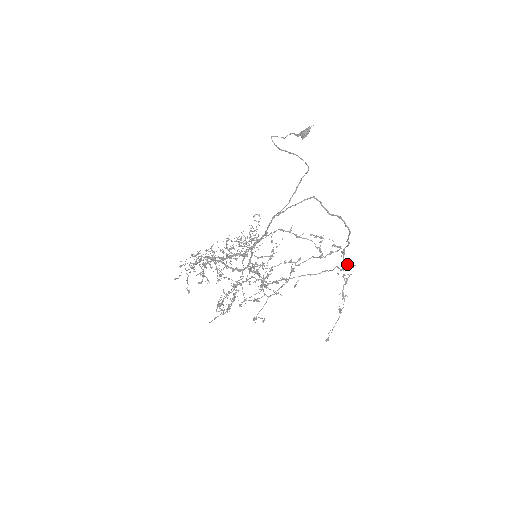
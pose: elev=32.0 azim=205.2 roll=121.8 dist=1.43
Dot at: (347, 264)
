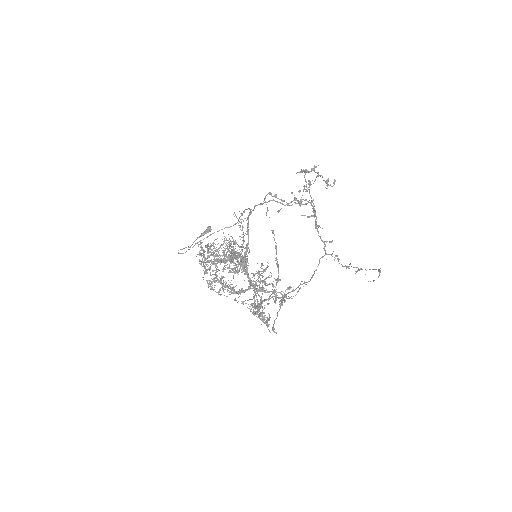
Dot at: (326, 241)
